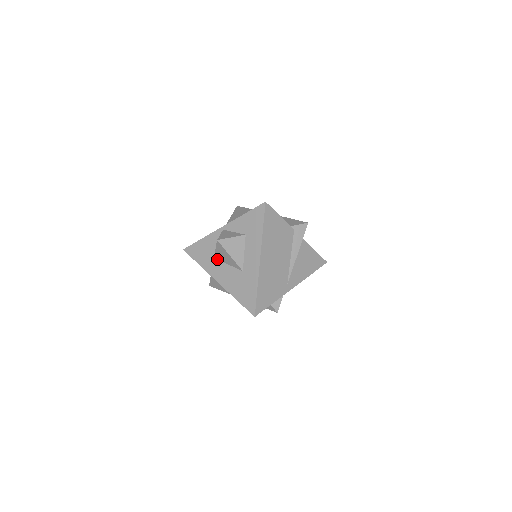
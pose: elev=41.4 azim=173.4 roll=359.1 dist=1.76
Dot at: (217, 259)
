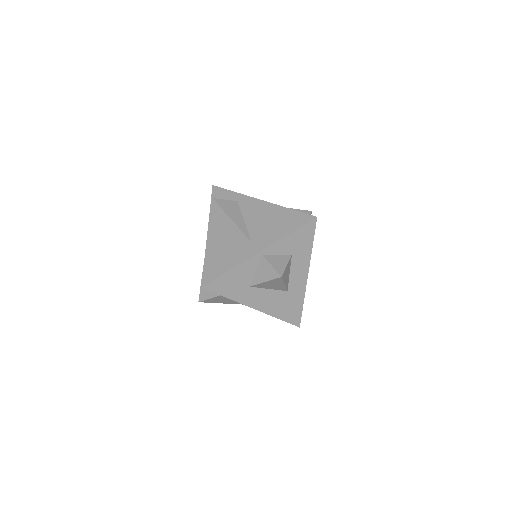
Dot at: (254, 287)
